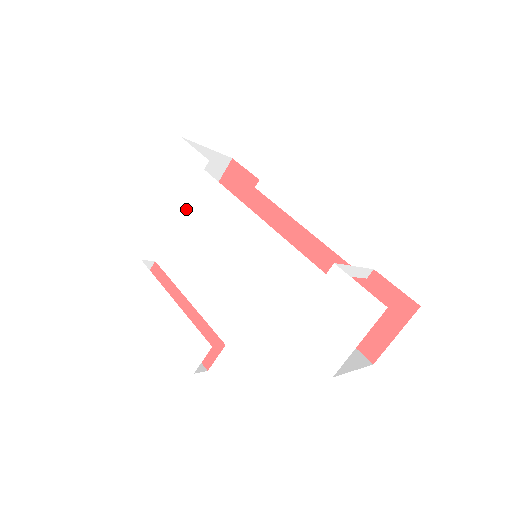
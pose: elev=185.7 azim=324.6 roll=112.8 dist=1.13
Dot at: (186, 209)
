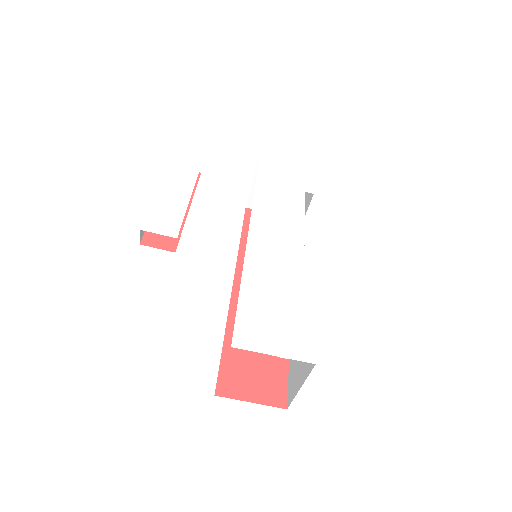
Dot at: (269, 186)
